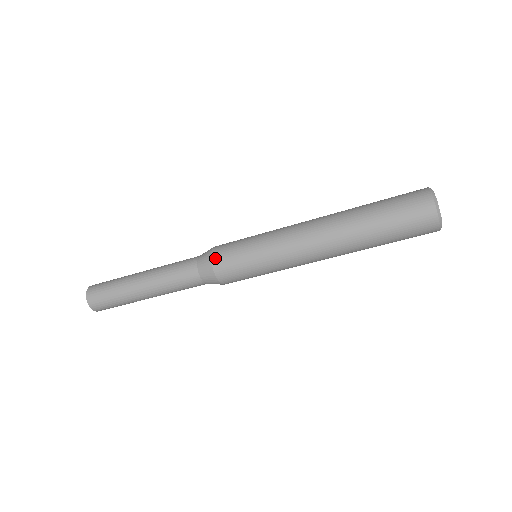
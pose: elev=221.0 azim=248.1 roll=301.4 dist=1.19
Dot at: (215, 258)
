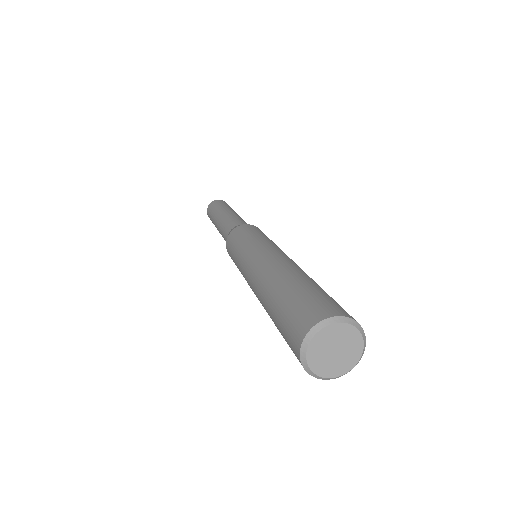
Dot at: occluded
